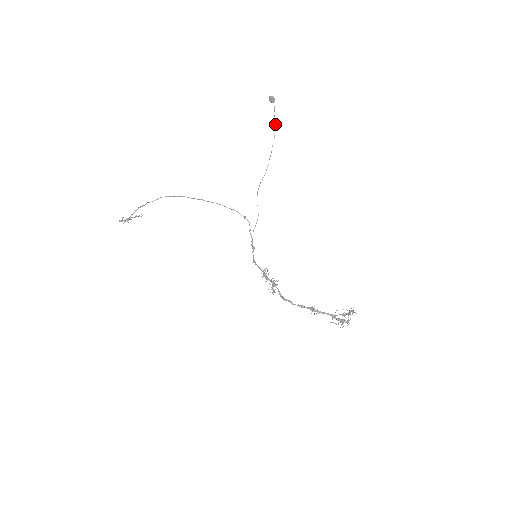
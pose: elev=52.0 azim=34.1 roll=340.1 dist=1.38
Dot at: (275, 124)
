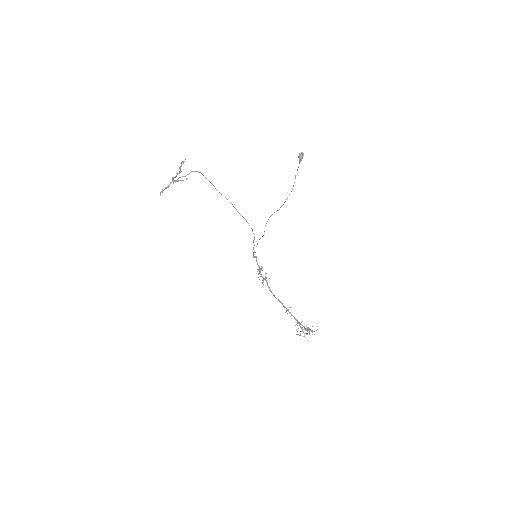
Dot at: (294, 182)
